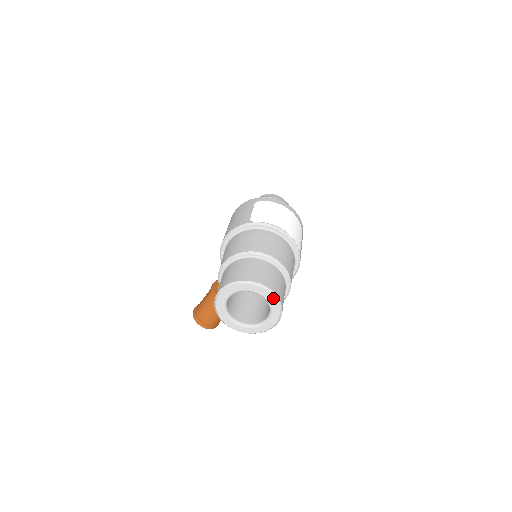
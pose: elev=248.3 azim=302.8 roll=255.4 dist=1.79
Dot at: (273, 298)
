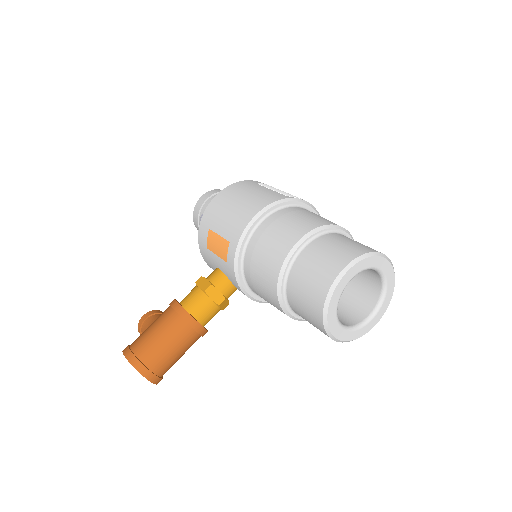
Dot at: (393, 280)
